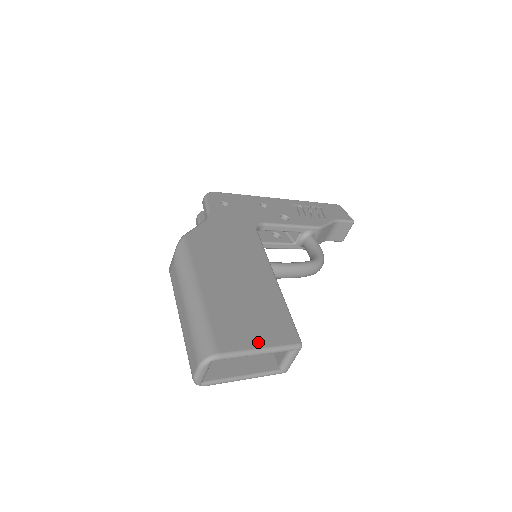
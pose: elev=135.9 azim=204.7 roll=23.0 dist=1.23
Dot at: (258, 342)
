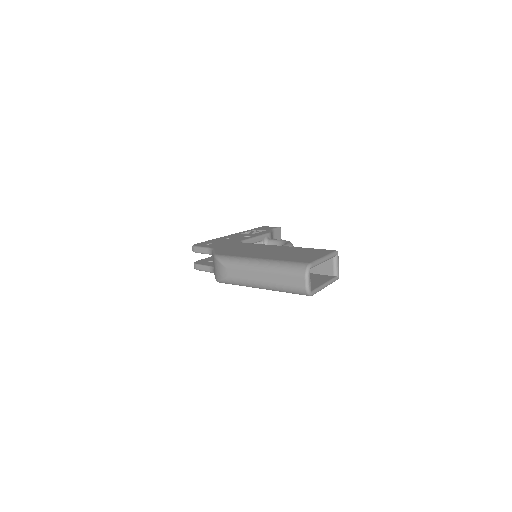
Dot at: (319, 256)
